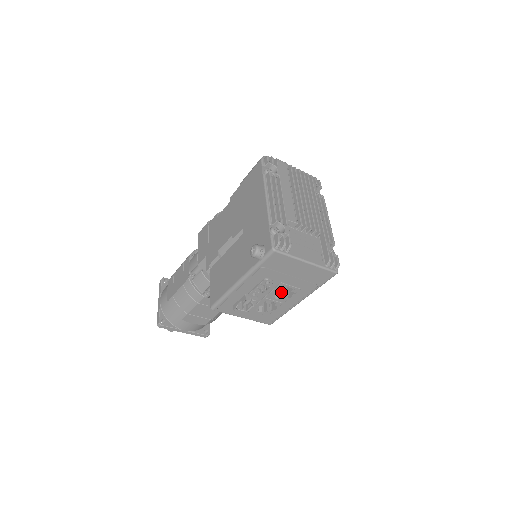
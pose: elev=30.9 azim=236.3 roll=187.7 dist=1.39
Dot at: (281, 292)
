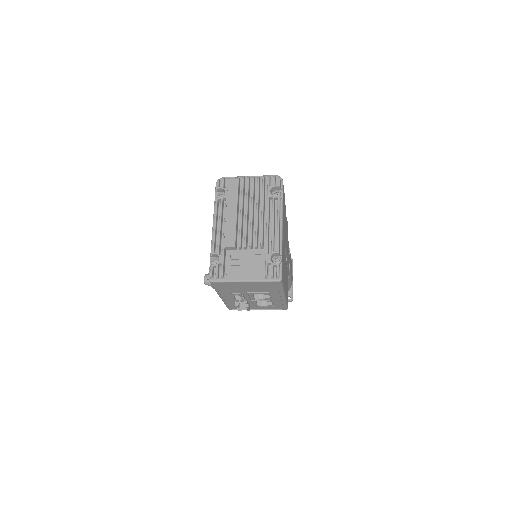
Dot at: occluded
